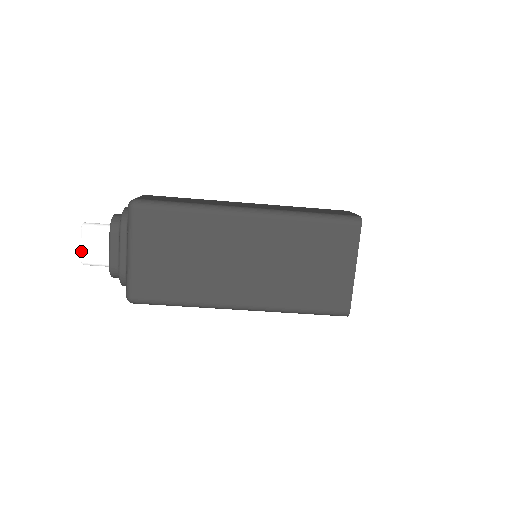
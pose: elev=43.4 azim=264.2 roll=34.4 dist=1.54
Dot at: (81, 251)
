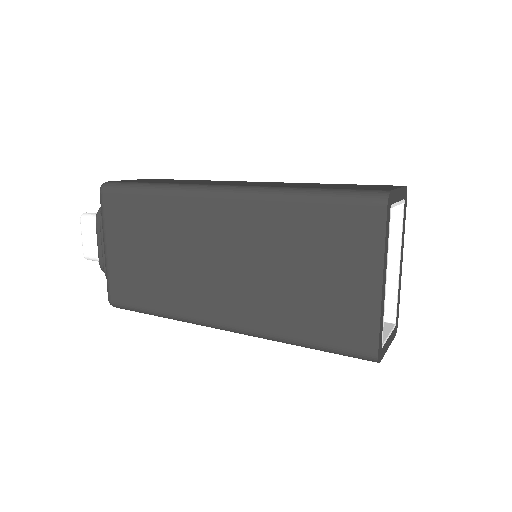
Dot at: (82, 244)
